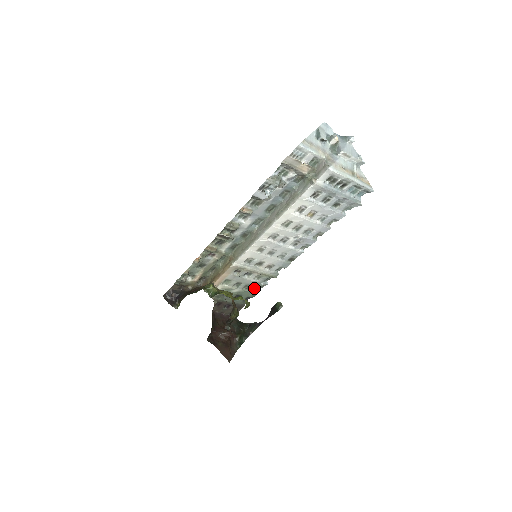
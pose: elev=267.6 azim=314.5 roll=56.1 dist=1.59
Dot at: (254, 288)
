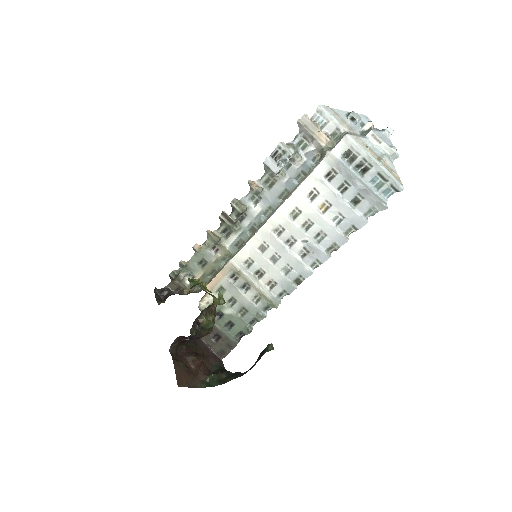
Dot at: (250, 317)
